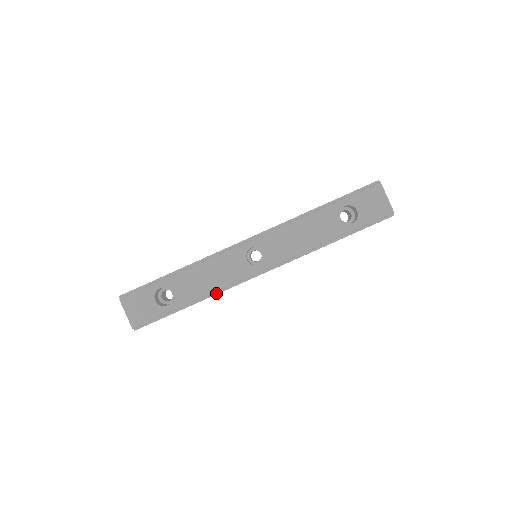
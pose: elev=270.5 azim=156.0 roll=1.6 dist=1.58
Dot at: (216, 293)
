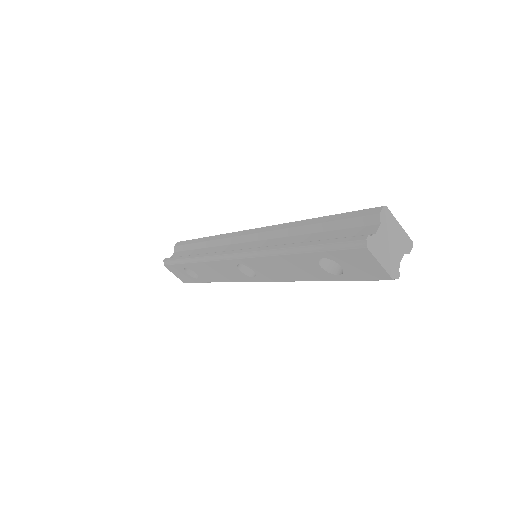
Dot at: occluded
